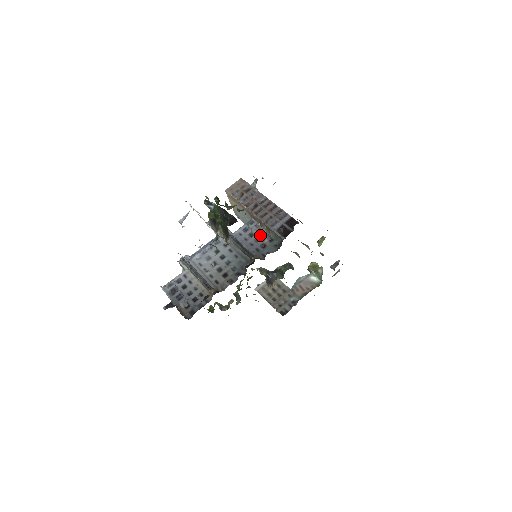
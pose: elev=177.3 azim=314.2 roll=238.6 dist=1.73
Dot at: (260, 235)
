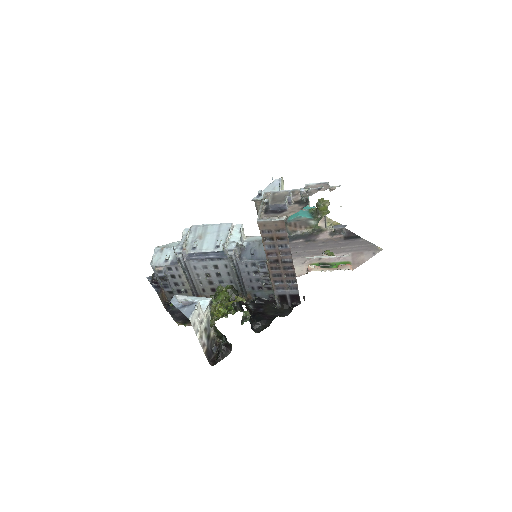
Dot at: (263, 280)
